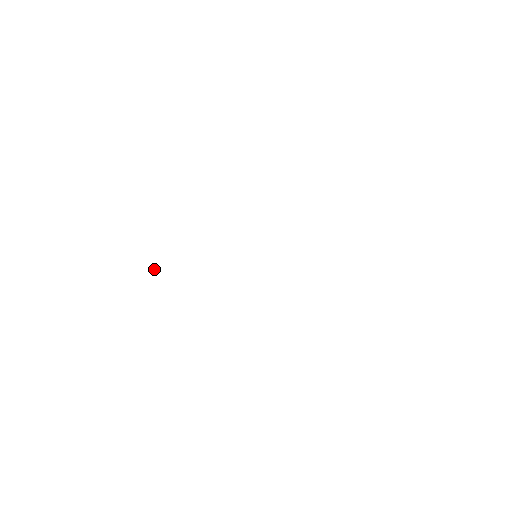
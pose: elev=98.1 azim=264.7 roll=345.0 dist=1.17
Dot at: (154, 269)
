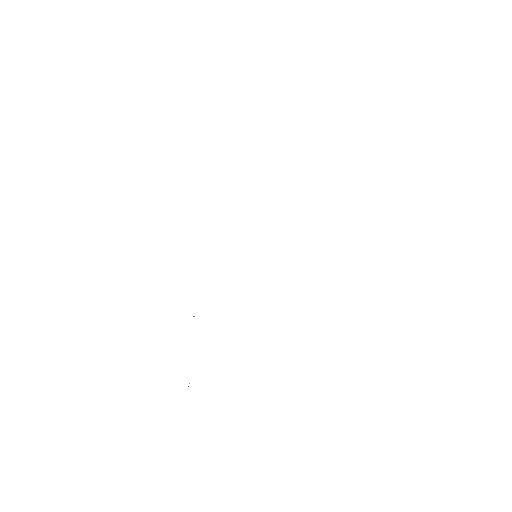
Dot at: (189, 383)
